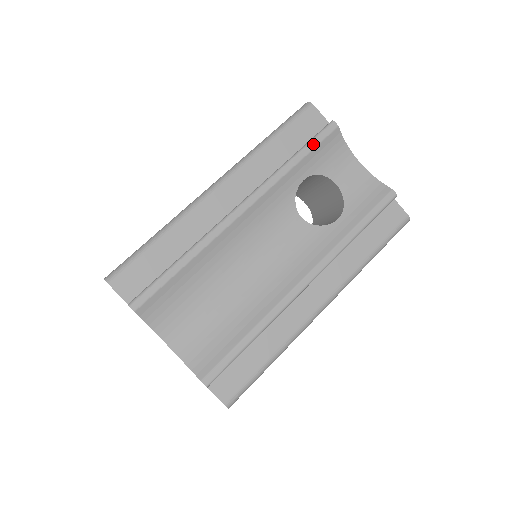
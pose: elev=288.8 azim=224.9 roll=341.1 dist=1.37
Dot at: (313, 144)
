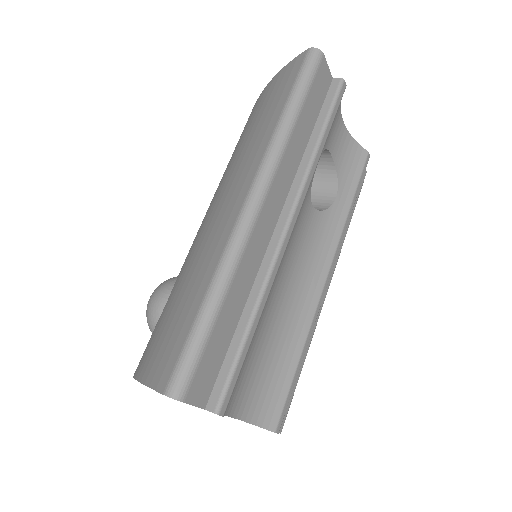
Dot at: (333, 116)
